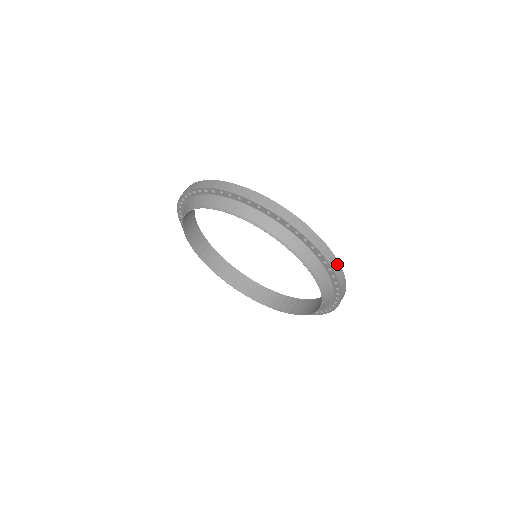
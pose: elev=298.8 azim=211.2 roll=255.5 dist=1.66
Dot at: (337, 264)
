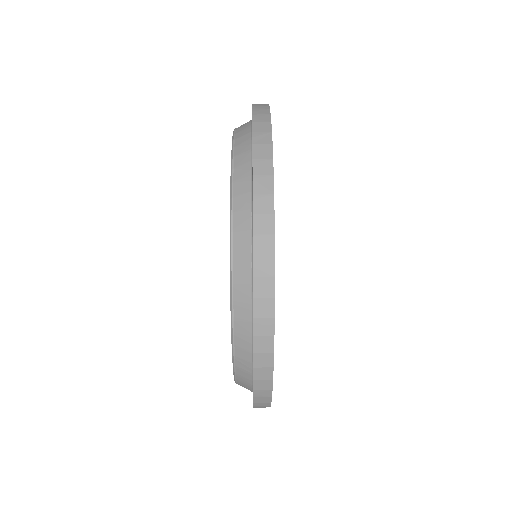
Dot at: (268, 180)
